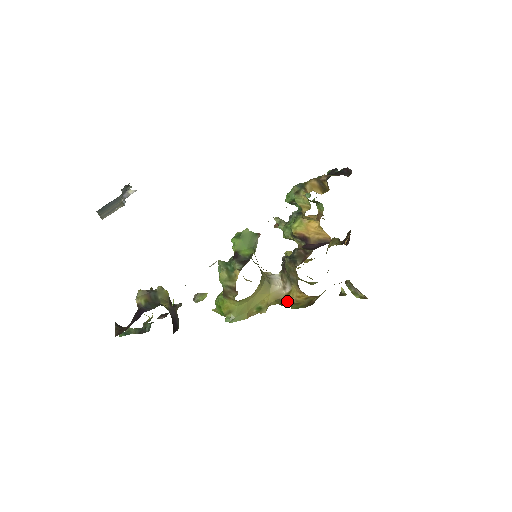
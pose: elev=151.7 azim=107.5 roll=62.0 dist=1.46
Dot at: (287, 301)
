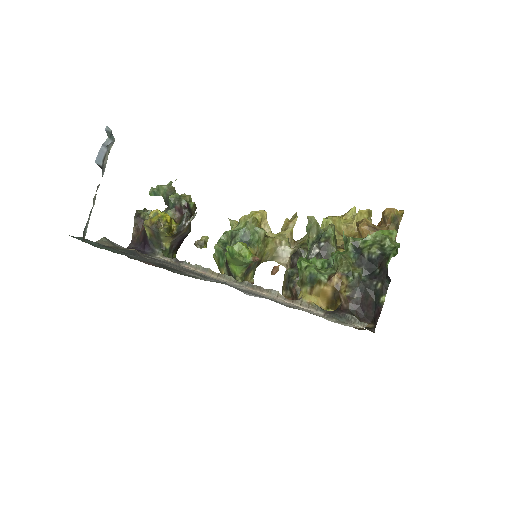
Dot at: occluded
